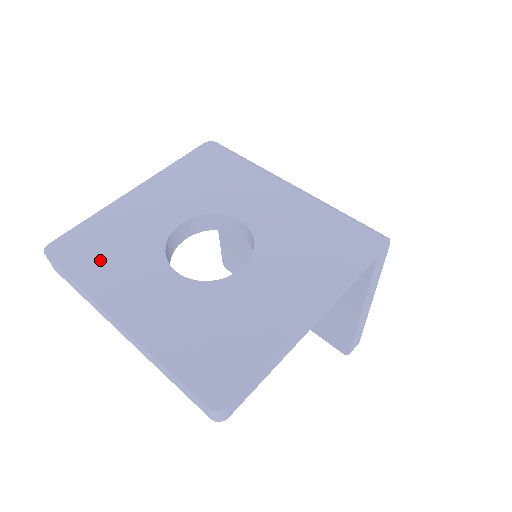
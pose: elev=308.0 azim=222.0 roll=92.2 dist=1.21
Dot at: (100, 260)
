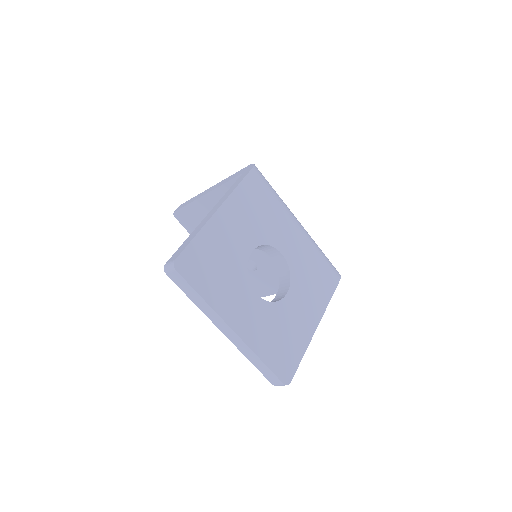
Dot at: (213, 280)
